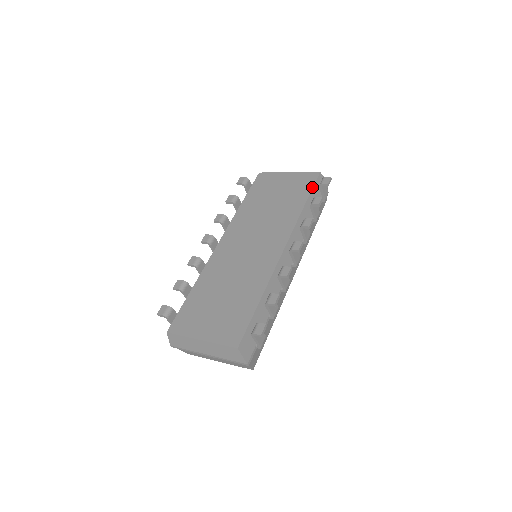
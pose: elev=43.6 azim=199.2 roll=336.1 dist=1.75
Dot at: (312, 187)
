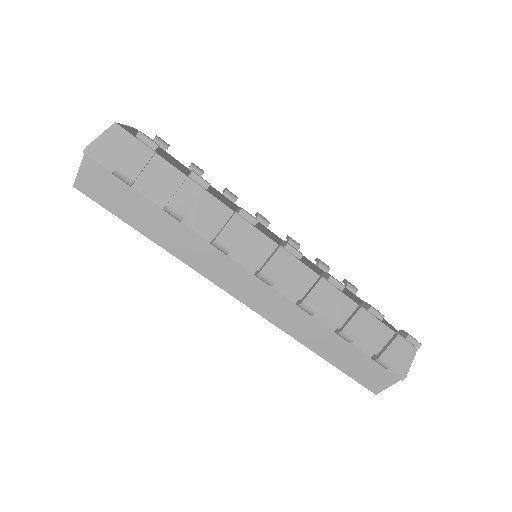
Dot at: occluded
